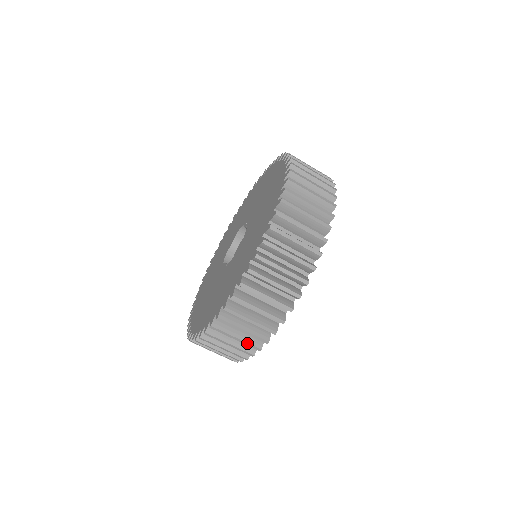
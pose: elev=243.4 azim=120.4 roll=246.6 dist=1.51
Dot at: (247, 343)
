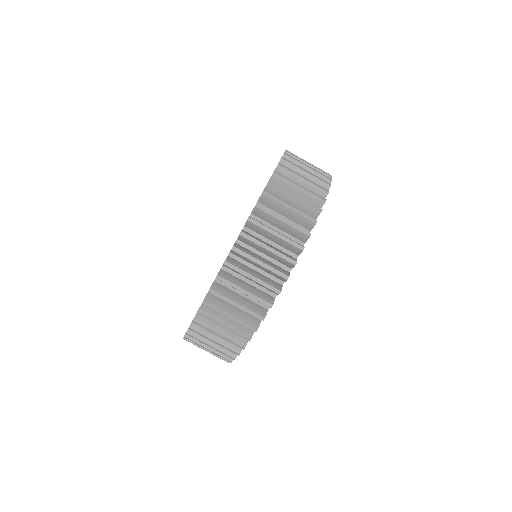
Dot at: occluded
